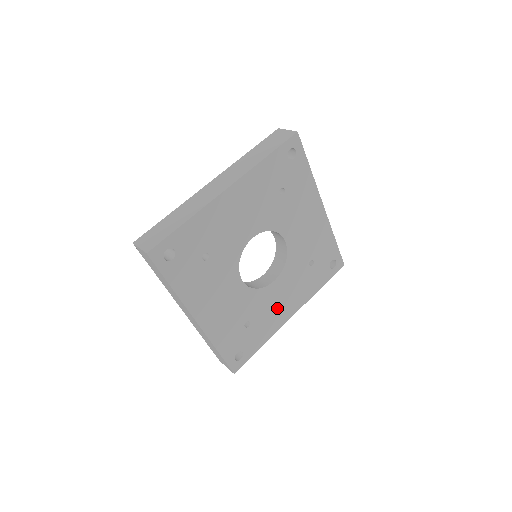
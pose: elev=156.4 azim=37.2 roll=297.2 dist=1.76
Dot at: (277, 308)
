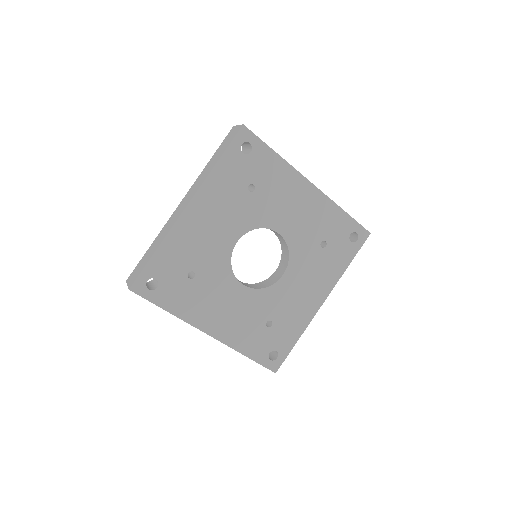
Dot at: (299, 300)
